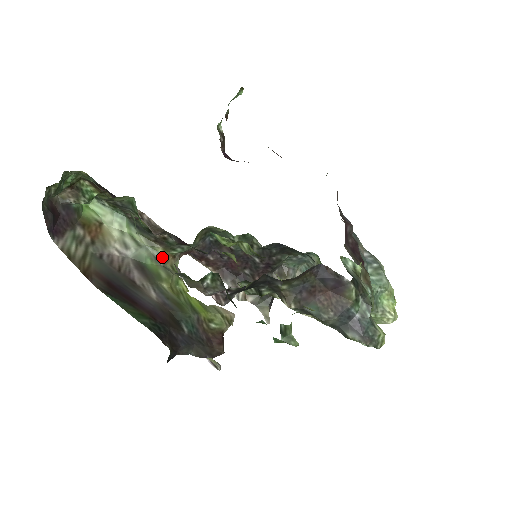
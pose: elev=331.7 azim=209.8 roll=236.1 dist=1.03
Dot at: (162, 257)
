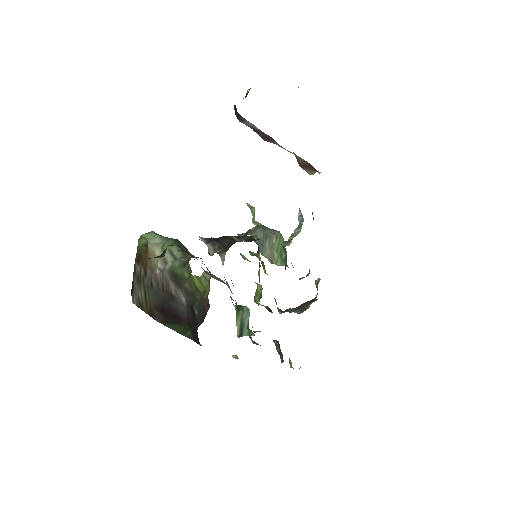
Dot at: (188, 261)
